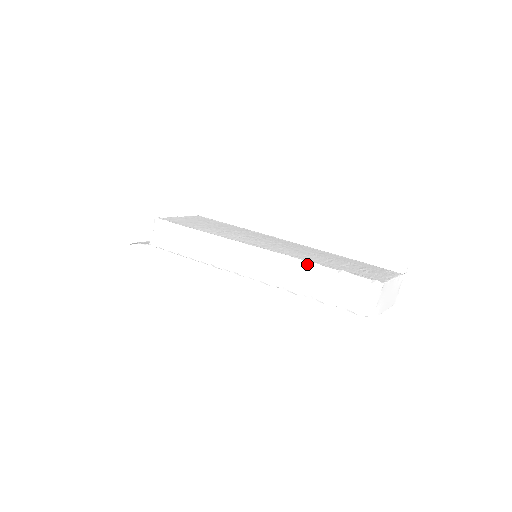
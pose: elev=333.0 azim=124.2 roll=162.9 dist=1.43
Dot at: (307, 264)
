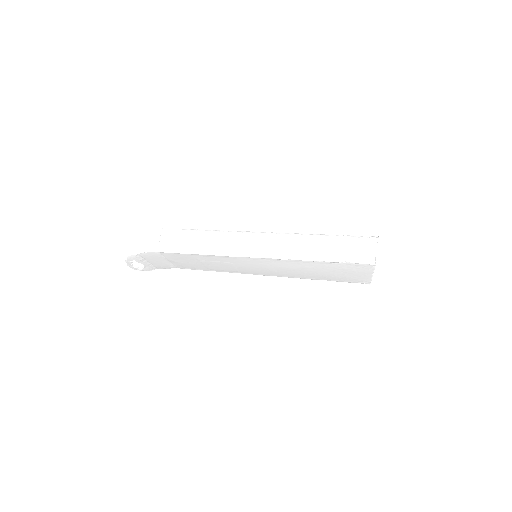
Dot at: (316, 235)
